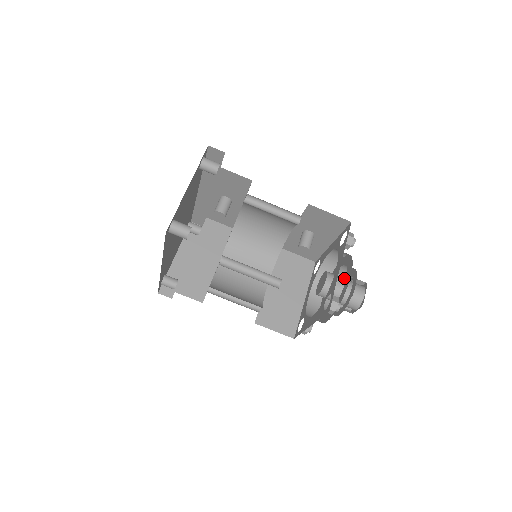
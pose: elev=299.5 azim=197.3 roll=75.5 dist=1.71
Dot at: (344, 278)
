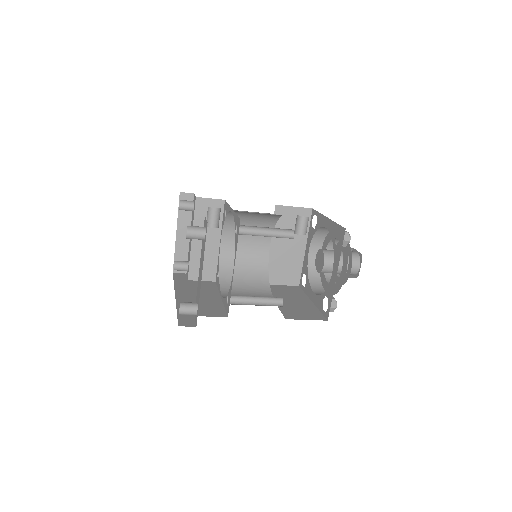
Dot at: occluded
